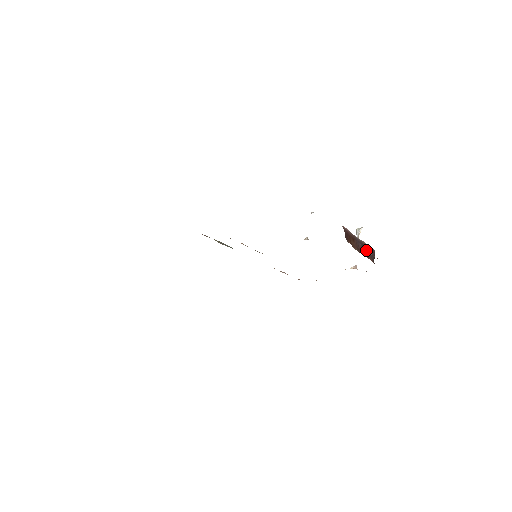
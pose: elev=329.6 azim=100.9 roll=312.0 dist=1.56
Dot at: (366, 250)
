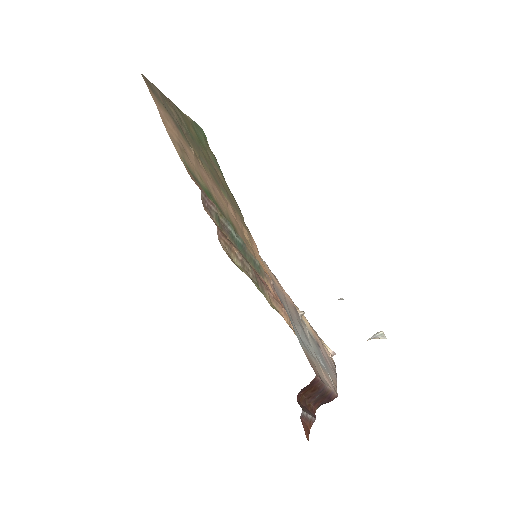
Dot at: (322, 398)
